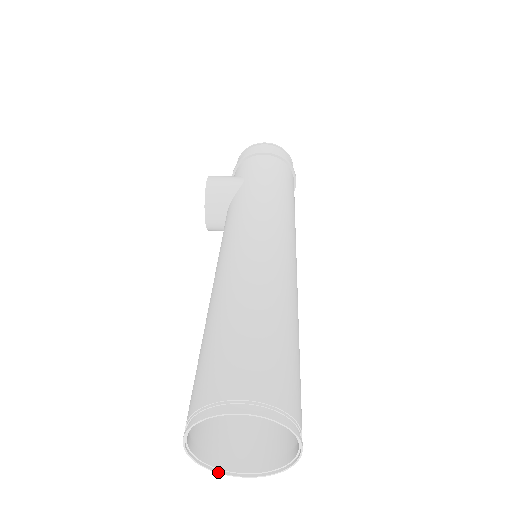
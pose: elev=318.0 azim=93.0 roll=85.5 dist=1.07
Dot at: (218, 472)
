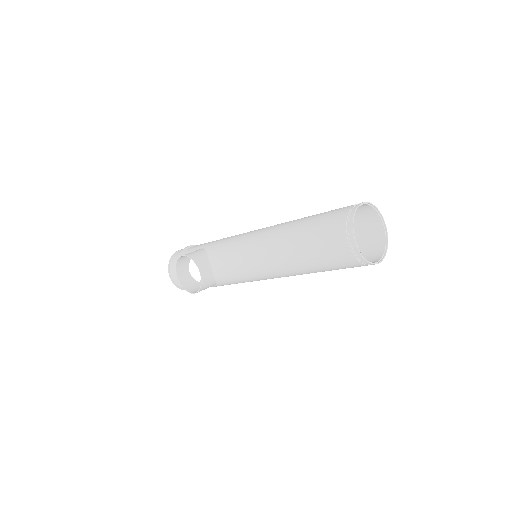
Dot at: (371, 263)
